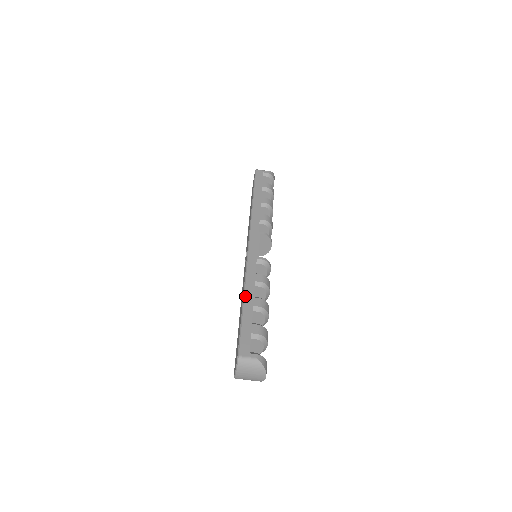
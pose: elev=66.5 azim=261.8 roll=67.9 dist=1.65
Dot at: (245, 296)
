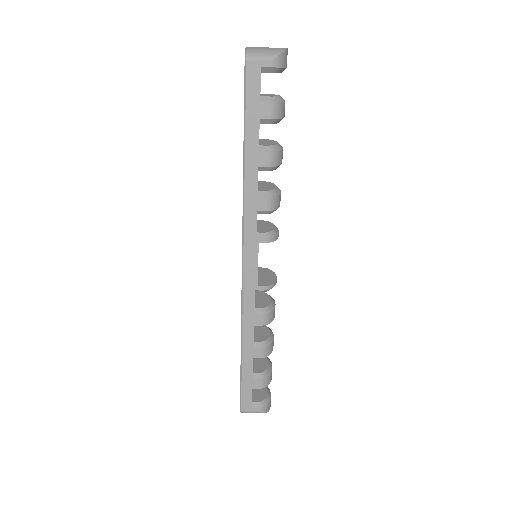
Dot at: (243, 347)
